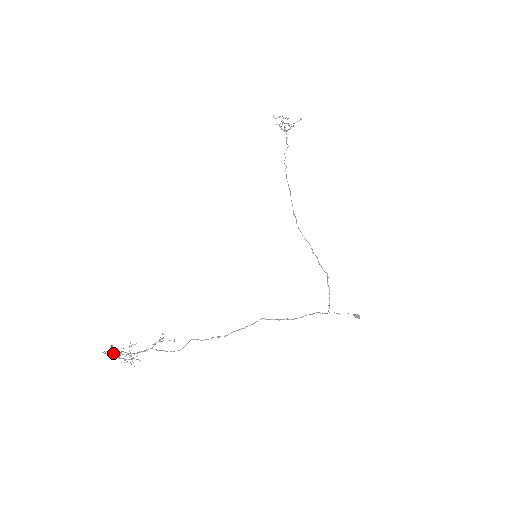
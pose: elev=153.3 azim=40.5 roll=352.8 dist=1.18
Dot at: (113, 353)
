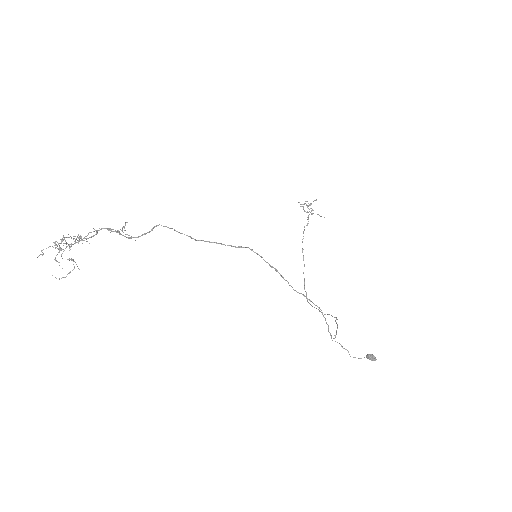
Dot at: occluded
